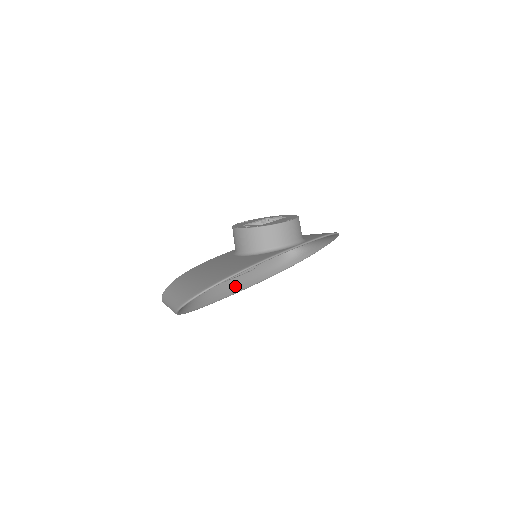
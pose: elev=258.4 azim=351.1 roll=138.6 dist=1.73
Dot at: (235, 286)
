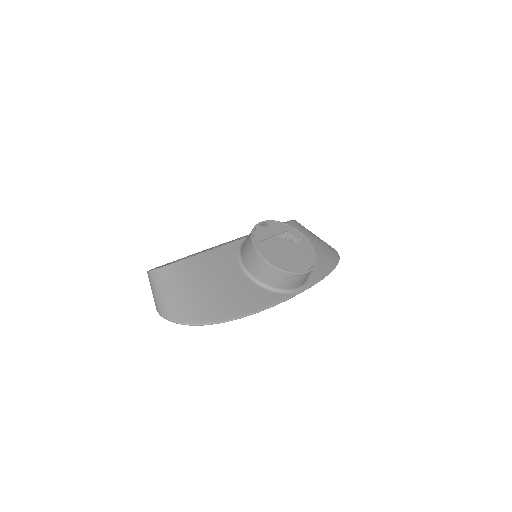
Dot at: occluded
